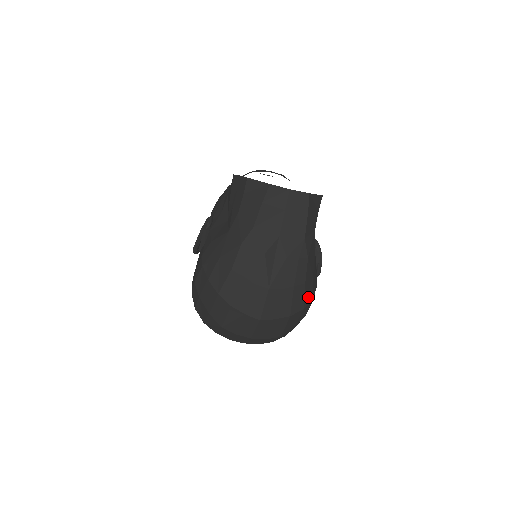
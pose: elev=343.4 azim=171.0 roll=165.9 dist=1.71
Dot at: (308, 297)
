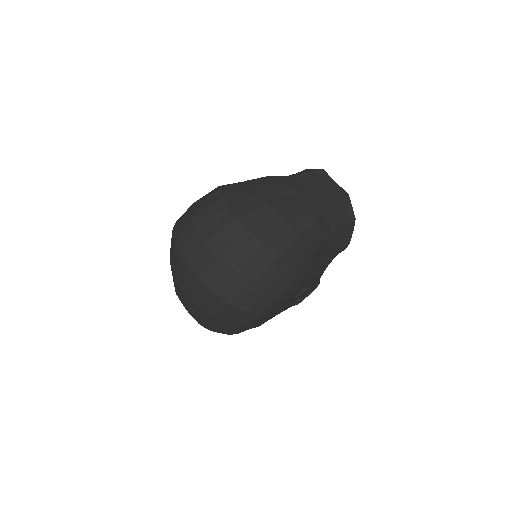
Dot at: (289, 258)
